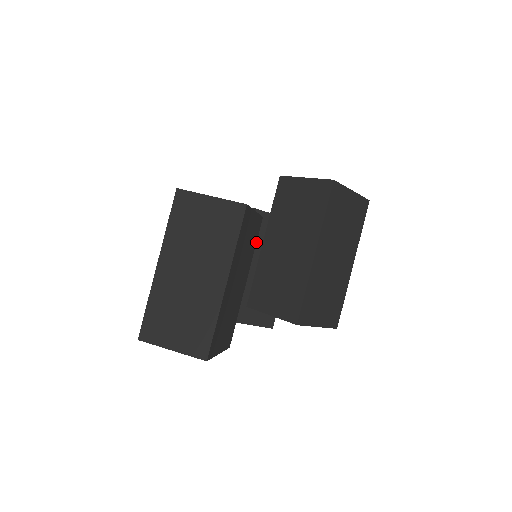
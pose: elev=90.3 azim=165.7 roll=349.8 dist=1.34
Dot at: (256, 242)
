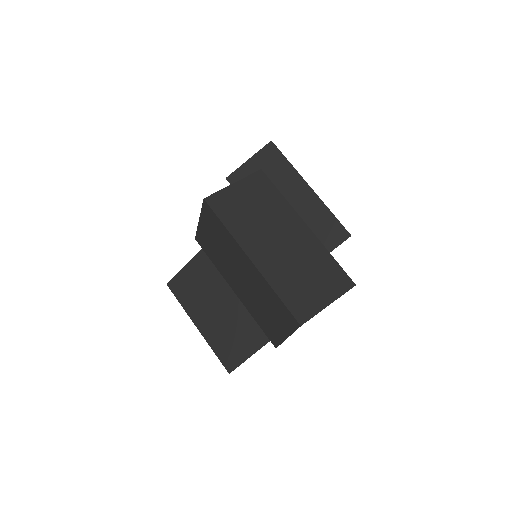
Dot at: occluded
